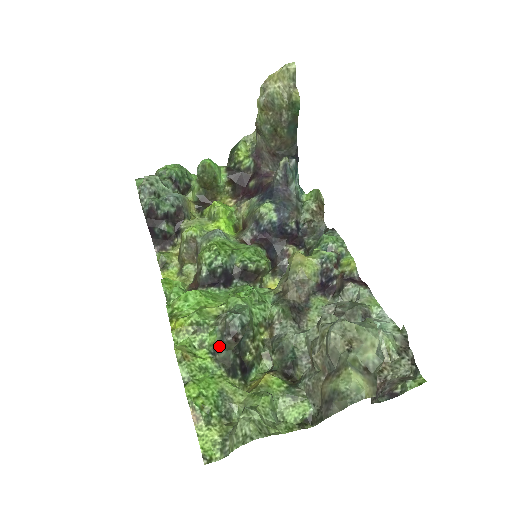
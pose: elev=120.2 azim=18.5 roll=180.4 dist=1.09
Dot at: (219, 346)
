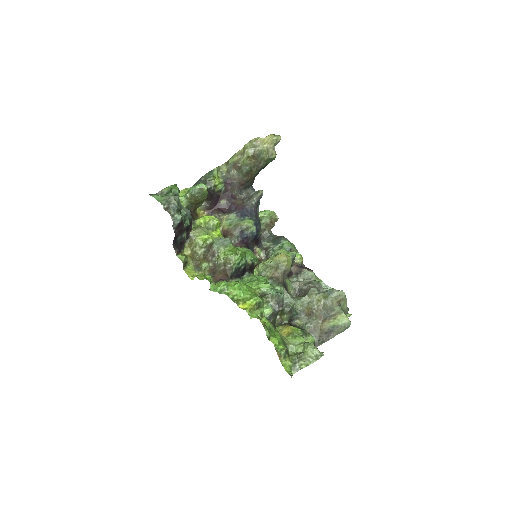
Dot at: (274, 314)
